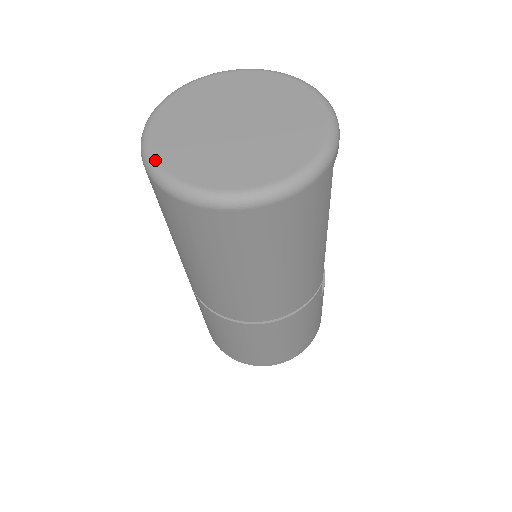
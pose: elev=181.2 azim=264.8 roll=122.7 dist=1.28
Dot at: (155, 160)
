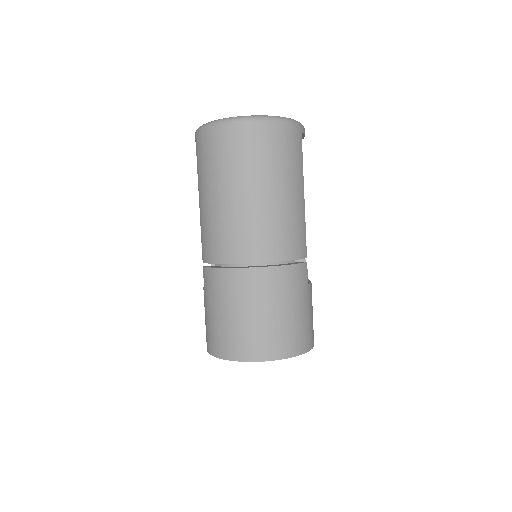
Dot at: occluded
